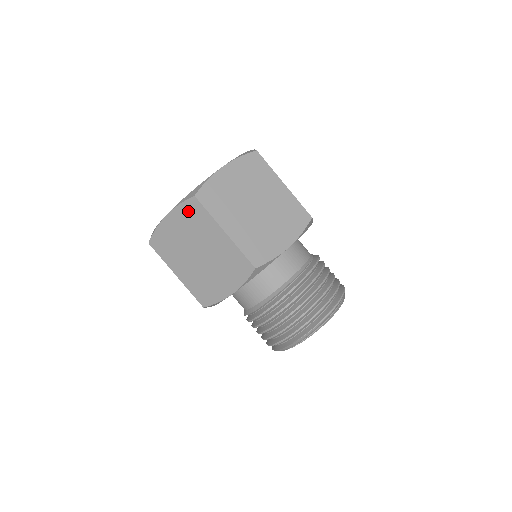
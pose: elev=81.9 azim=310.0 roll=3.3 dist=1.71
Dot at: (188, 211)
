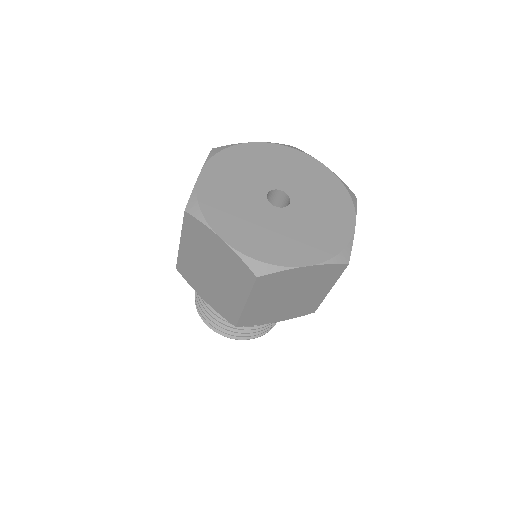
Dot at: (240, 267)
